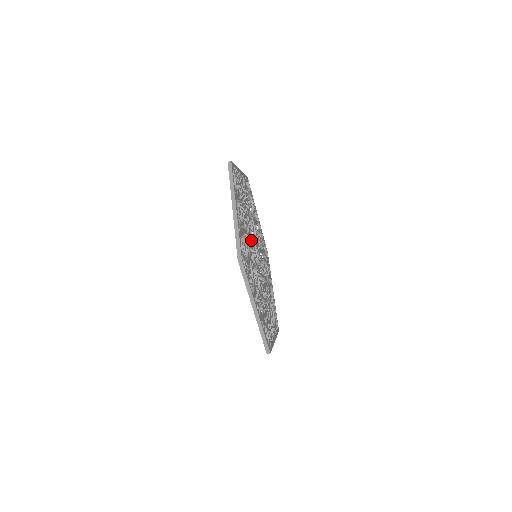
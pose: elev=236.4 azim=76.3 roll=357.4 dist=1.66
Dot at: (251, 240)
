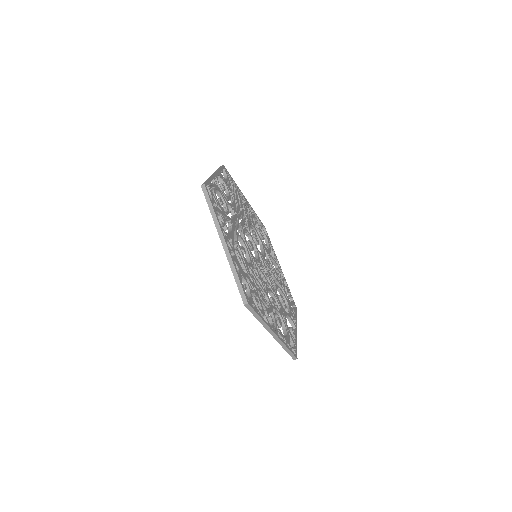
Dot at: (244, 230)
